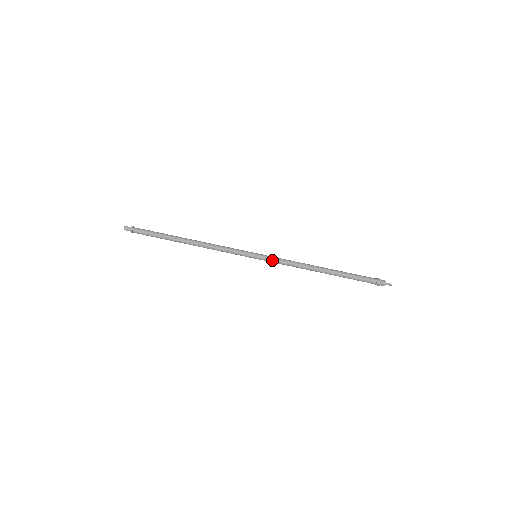
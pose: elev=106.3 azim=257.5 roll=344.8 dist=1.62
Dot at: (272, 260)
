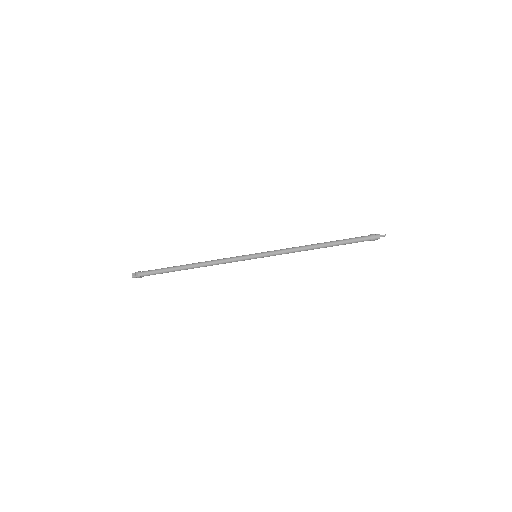
Dot at: occluded
